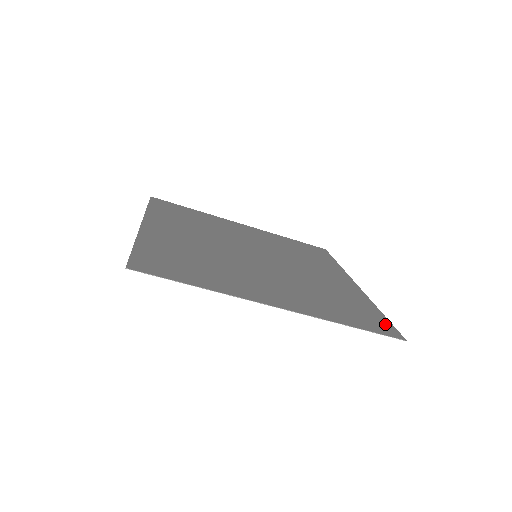
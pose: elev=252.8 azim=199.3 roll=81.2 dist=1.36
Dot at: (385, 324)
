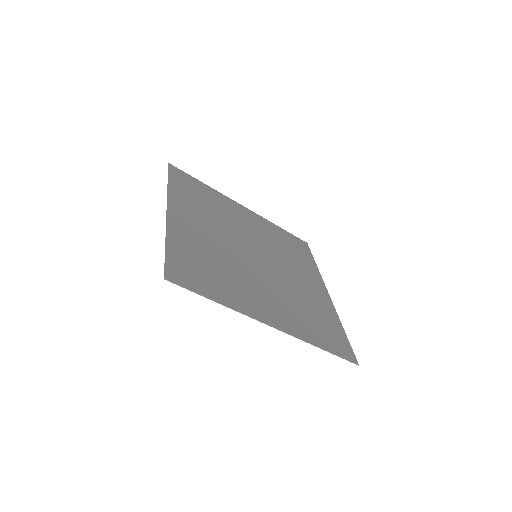
Dot at: (346, 346)
